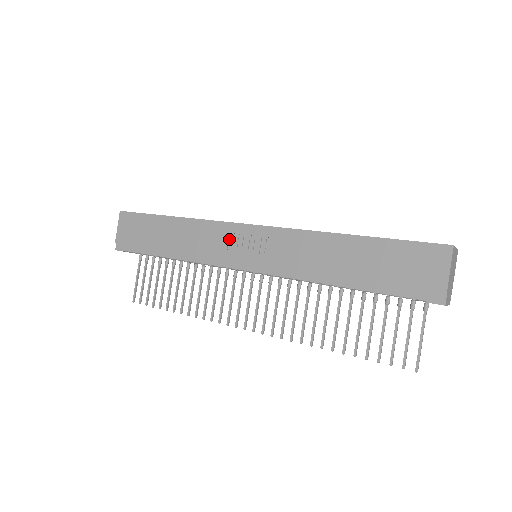
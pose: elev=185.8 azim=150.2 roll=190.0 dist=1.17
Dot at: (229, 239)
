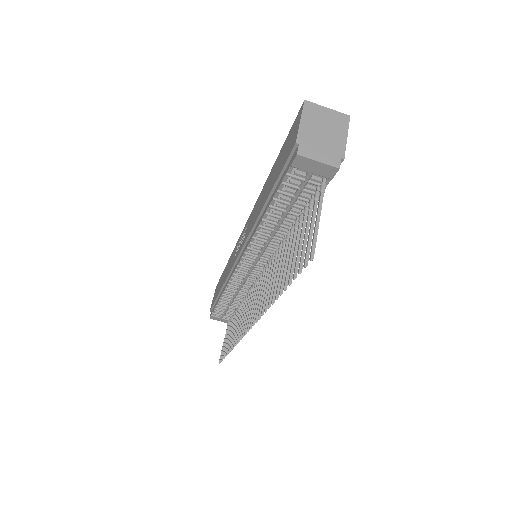
Dot at: occluded
